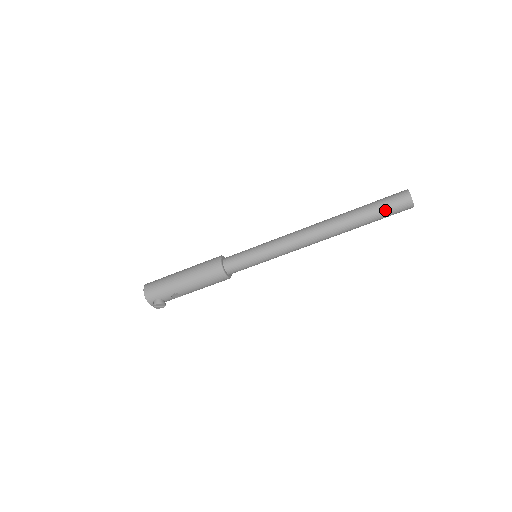
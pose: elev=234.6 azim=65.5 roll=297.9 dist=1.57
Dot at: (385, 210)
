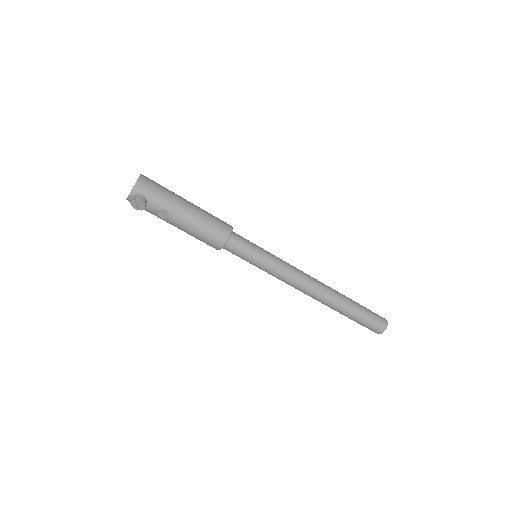
Dot at: (368, 318)
